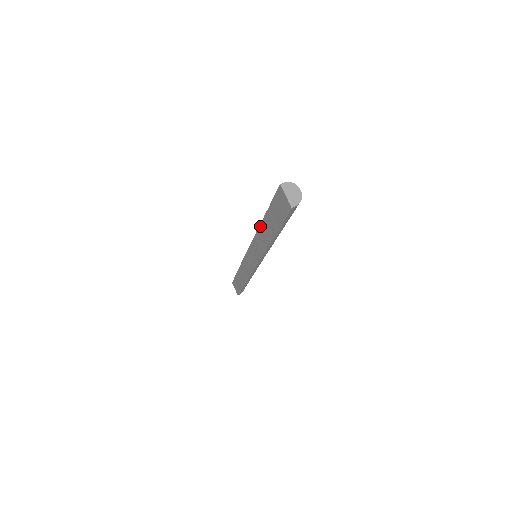
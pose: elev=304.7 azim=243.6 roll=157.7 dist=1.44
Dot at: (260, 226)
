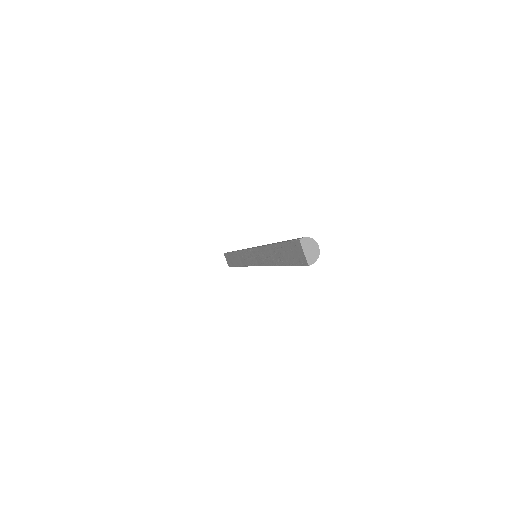
Dot at: (267, 247)
